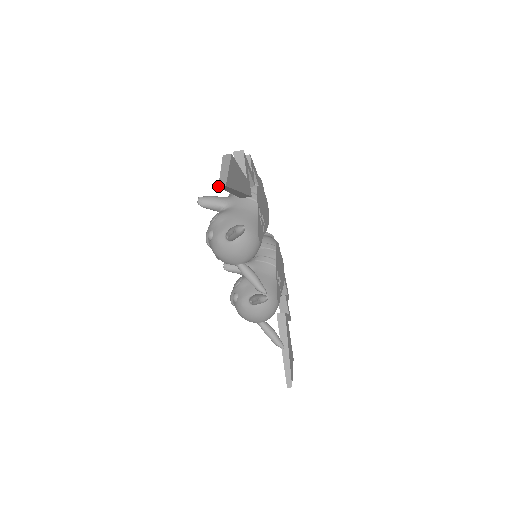
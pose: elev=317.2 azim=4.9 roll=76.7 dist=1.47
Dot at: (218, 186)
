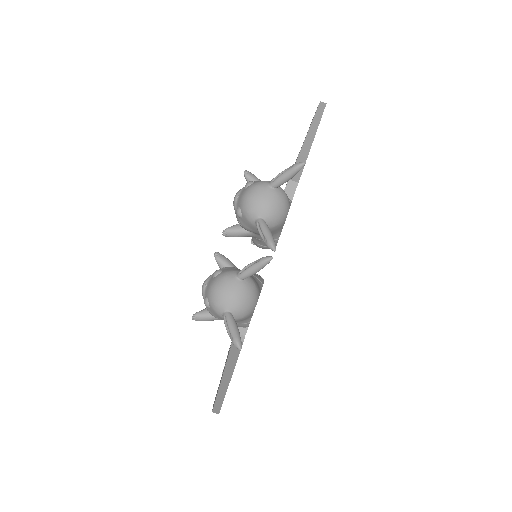
Dot at: (320, 101)
